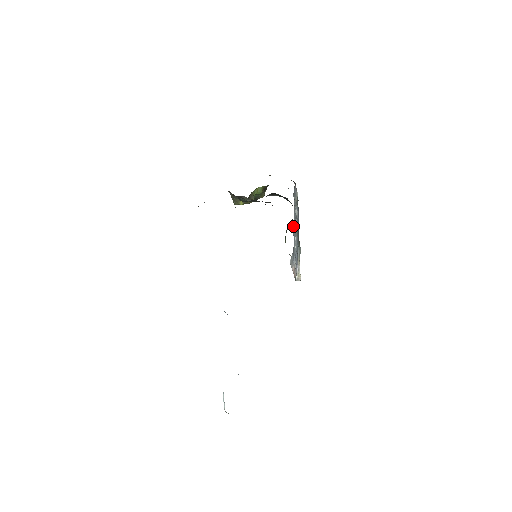
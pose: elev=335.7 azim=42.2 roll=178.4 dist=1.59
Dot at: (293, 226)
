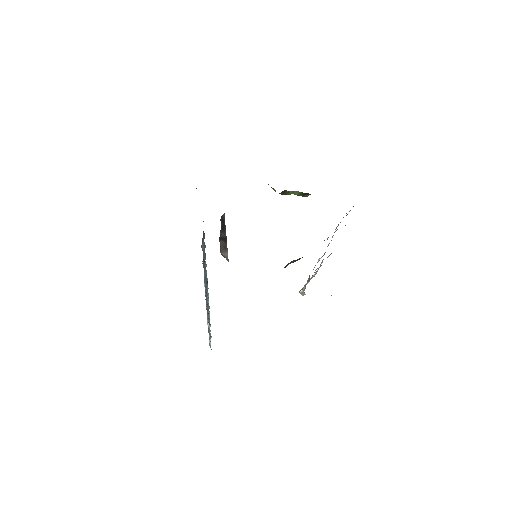
Dot at: occluded
